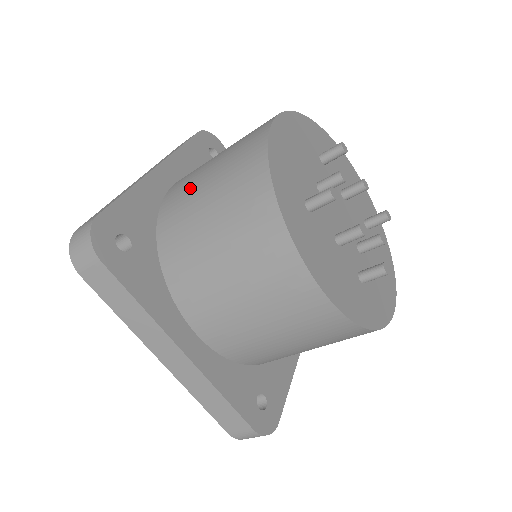
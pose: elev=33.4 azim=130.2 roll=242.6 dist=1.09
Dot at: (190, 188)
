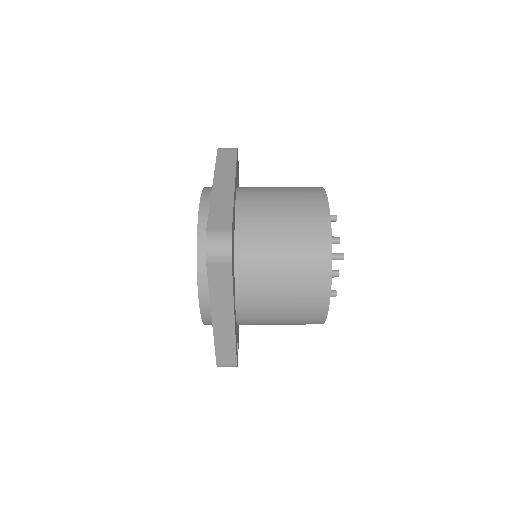
Dot at: (266, 218)
